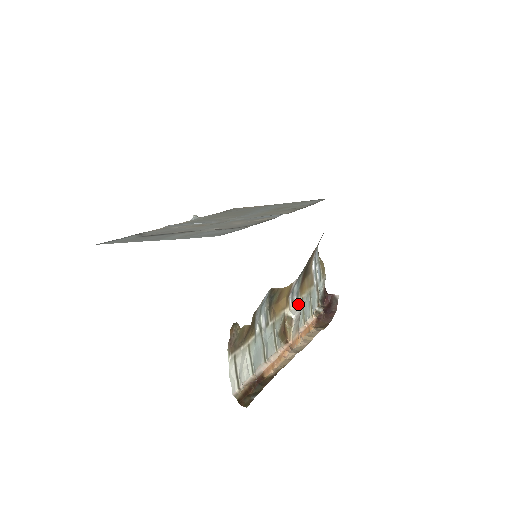
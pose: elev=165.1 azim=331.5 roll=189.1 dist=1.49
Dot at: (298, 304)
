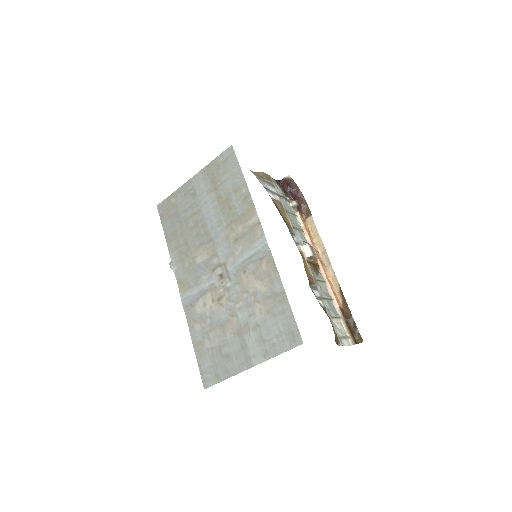
Dot at: (296, 235)
